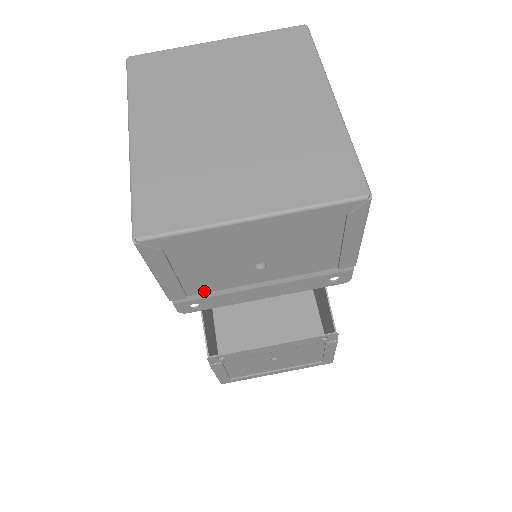
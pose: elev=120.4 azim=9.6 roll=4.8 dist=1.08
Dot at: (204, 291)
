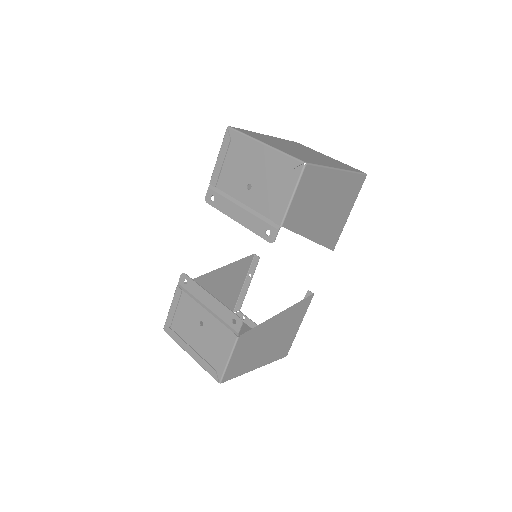
Dot at: (223, 189)
